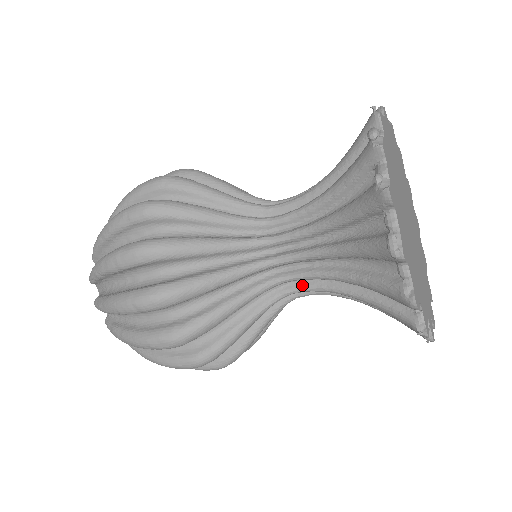
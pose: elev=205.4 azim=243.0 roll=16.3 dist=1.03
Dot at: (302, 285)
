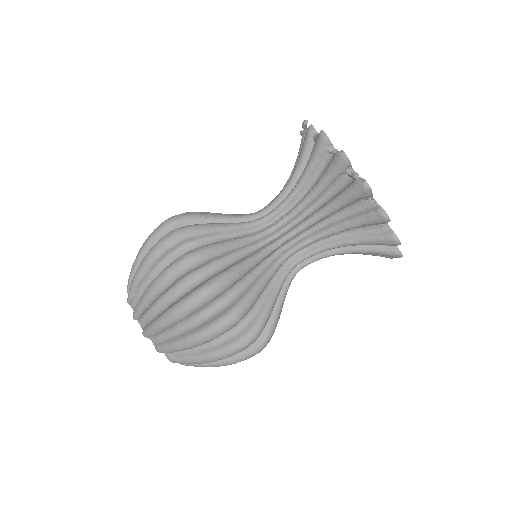
Dot at: (278, 221)
